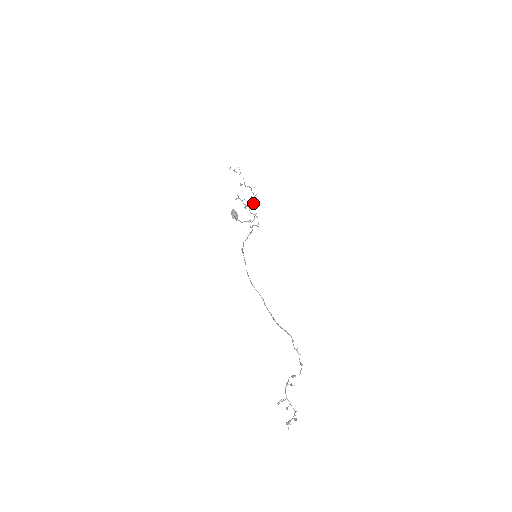
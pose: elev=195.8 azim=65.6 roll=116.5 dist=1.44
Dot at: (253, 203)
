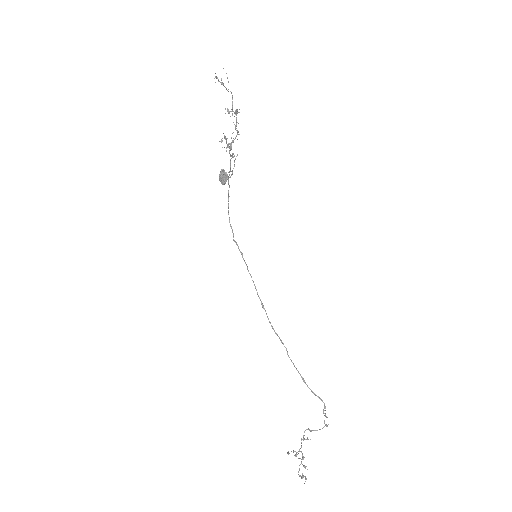
Dot at: (235, 138)
